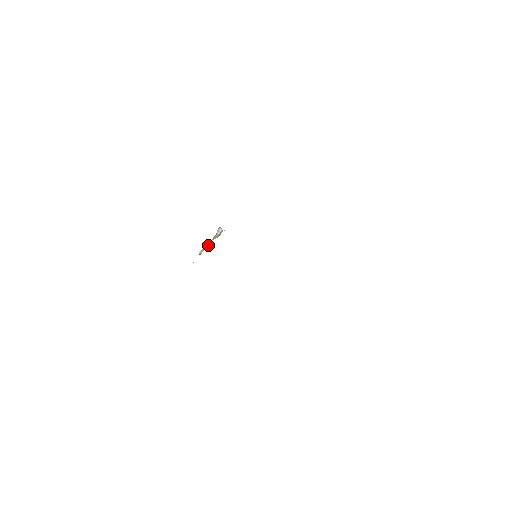
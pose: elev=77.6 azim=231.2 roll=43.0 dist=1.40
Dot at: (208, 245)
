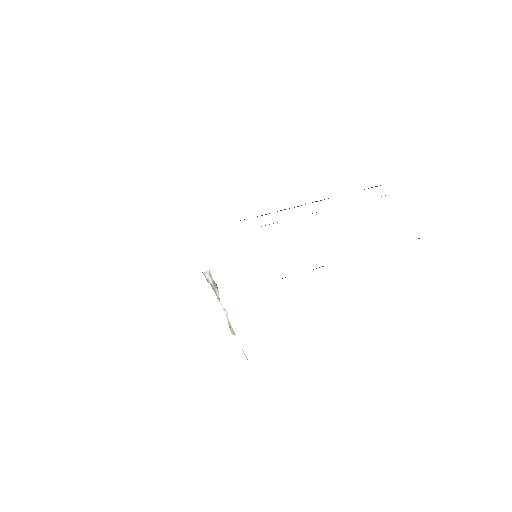
Dot at: (225, 312)
